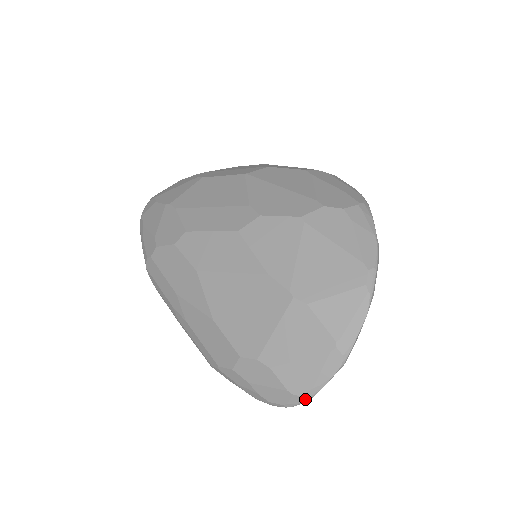
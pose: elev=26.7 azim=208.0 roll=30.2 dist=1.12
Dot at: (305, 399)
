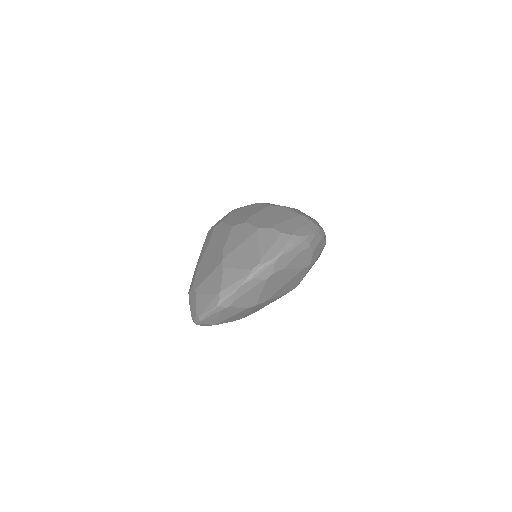
Dot at: (199, 318)
